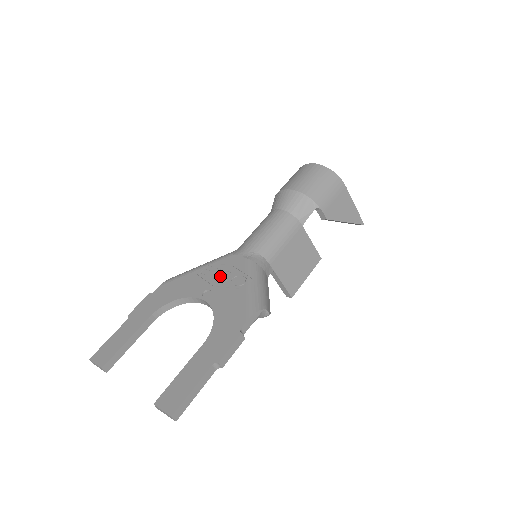
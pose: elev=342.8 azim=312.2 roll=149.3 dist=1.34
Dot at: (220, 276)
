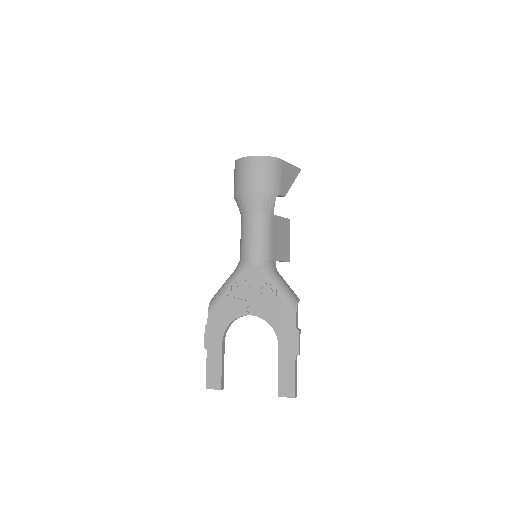
Dot at: (250, 292)
